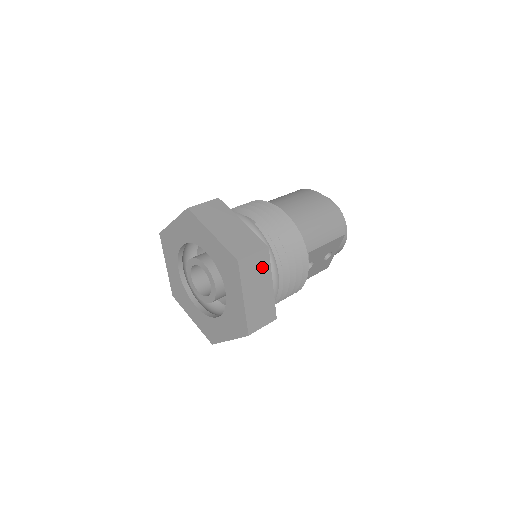
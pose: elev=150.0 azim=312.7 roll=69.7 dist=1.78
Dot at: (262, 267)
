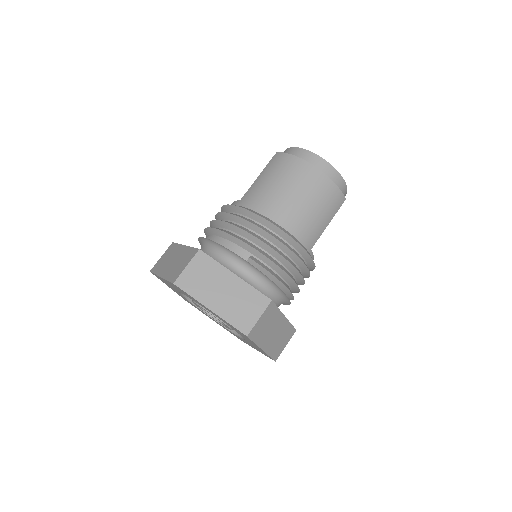
Dot at: (271, 317)
